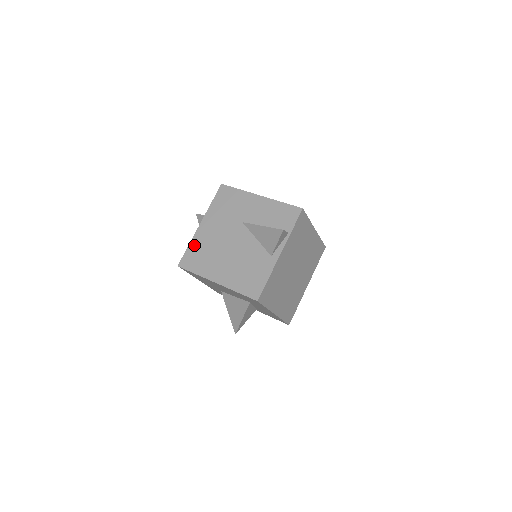
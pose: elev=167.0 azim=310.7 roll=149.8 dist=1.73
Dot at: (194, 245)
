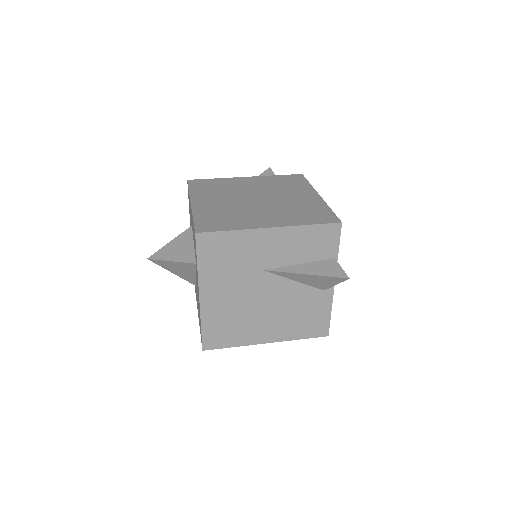
Dot at: (209, 322)
